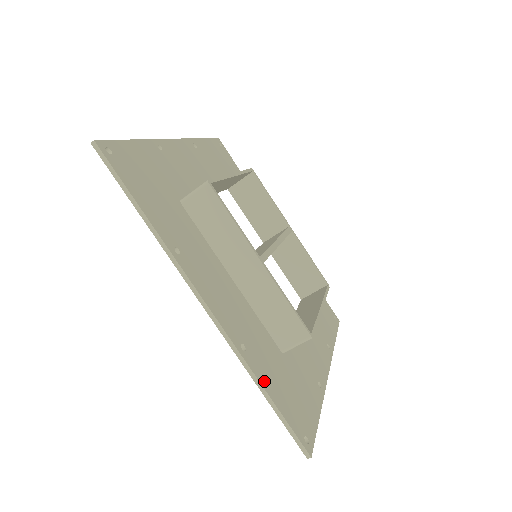
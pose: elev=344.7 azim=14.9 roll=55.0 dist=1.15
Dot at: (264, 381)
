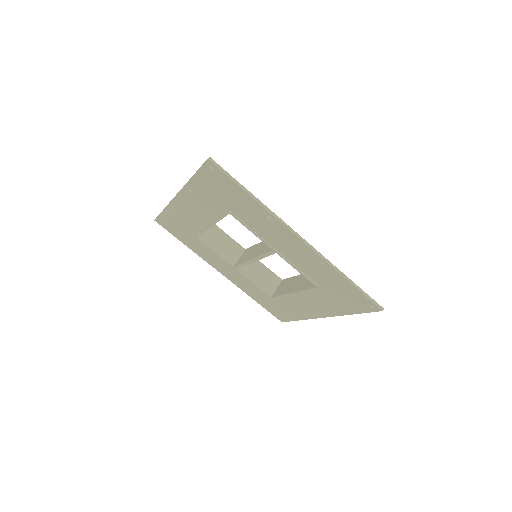
Dot at: (343, 277)
